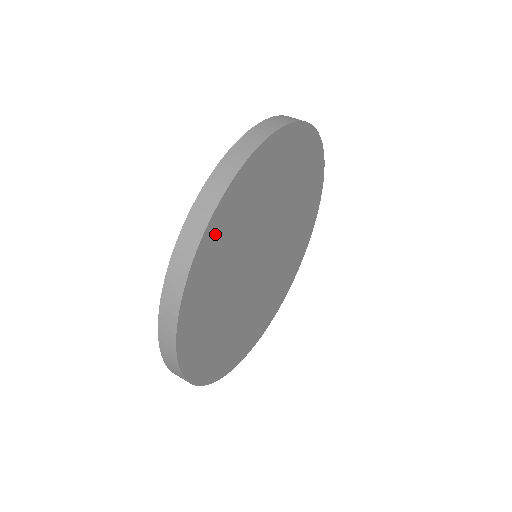
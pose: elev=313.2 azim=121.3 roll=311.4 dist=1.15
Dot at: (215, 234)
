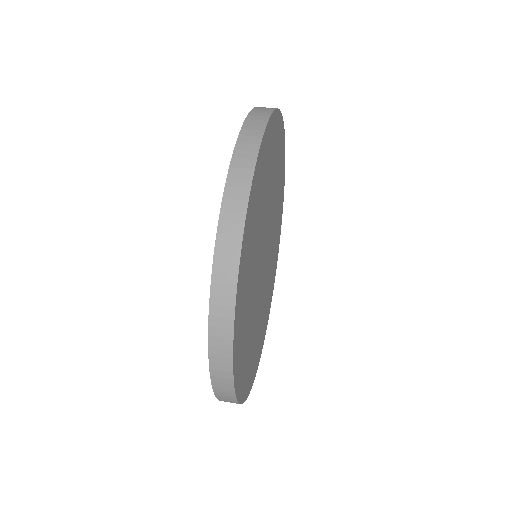
Dot at: (240, 293)
